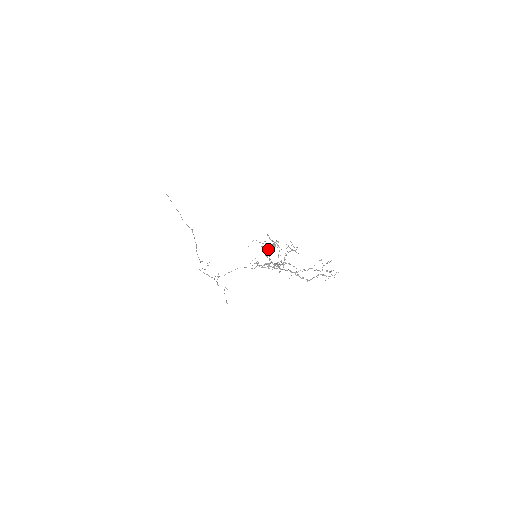
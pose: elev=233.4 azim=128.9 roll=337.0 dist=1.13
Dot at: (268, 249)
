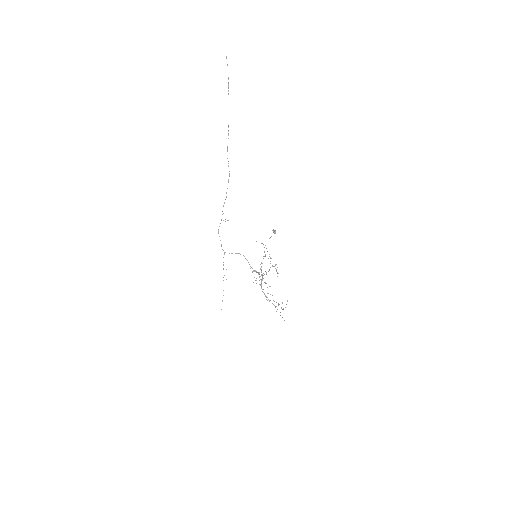
Dot at: occluded
